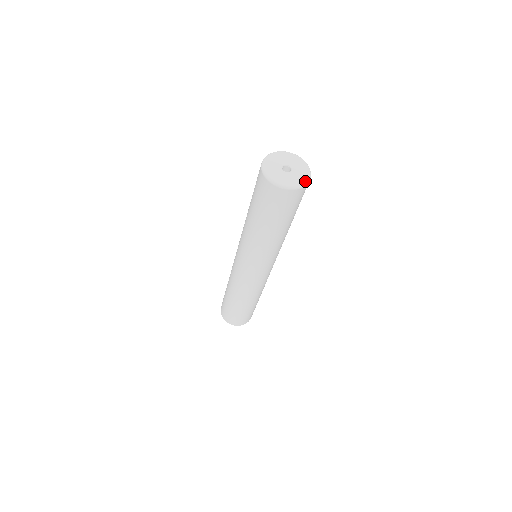
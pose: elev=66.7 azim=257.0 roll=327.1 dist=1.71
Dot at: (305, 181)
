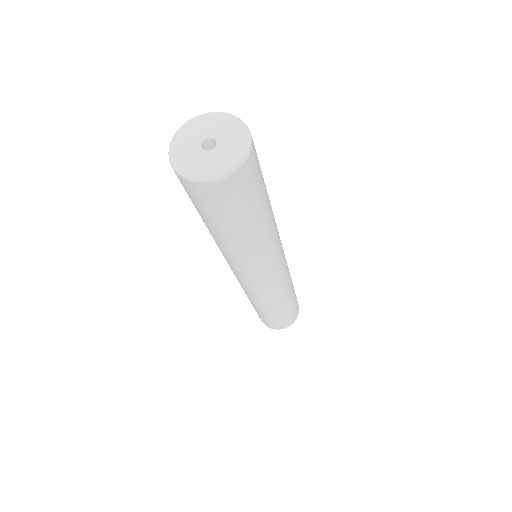
Dot at: (242, 154)
